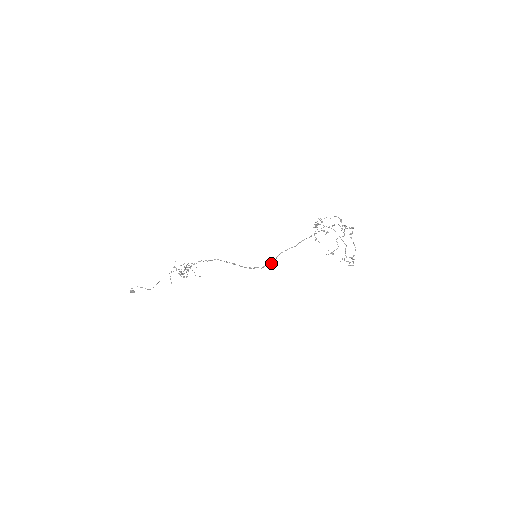
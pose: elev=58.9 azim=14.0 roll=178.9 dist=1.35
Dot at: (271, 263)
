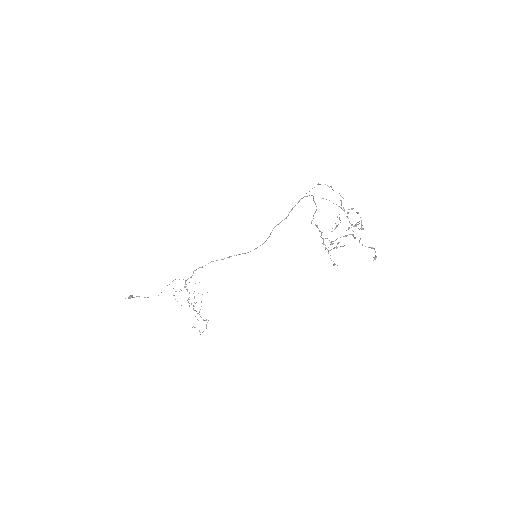
Dot at: occluded
